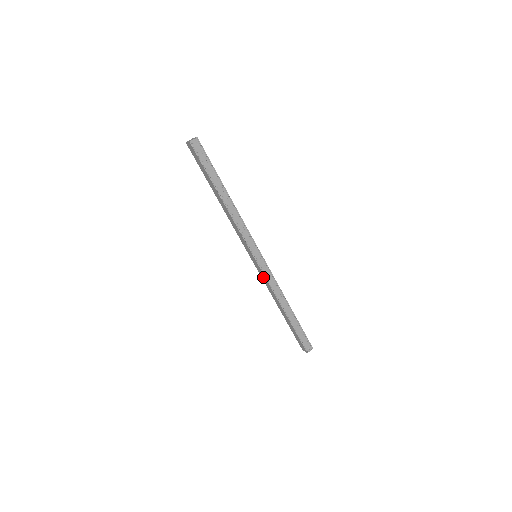
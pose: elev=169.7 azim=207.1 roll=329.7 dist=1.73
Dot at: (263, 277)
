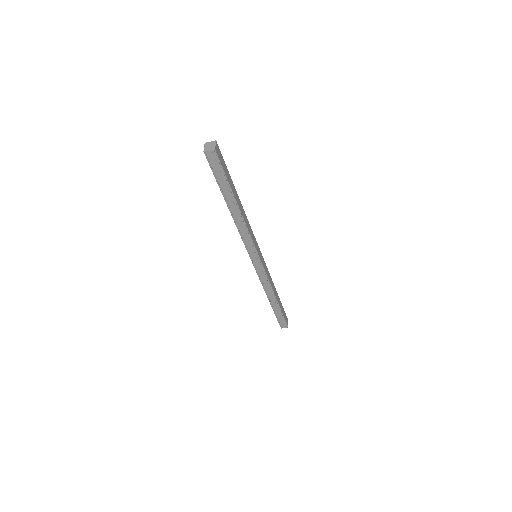
Dot at: occluded
